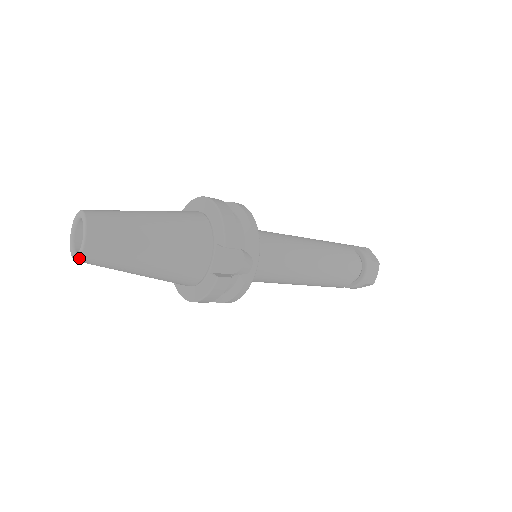
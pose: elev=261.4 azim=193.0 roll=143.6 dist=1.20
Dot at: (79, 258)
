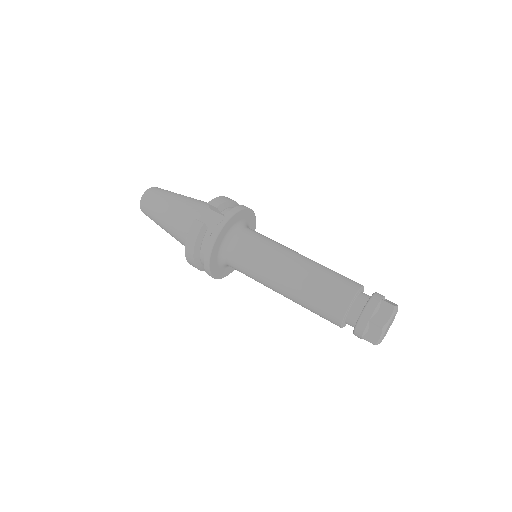
Dot at: (140, 203)
